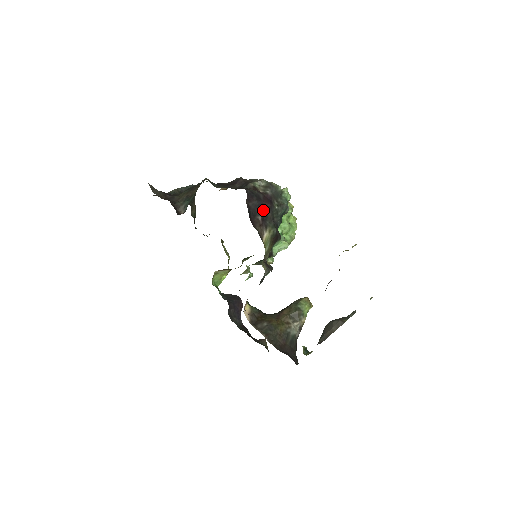
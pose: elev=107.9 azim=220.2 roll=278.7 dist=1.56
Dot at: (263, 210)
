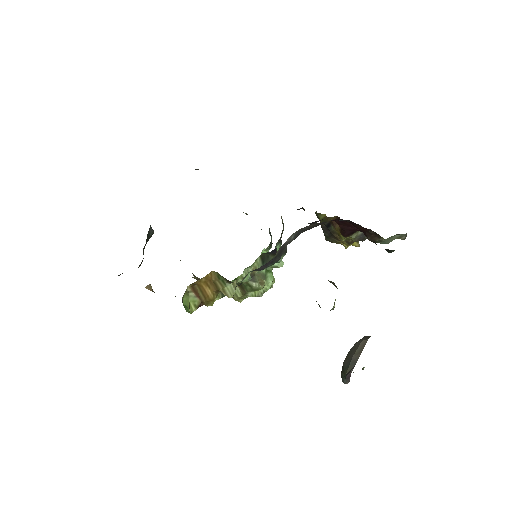
Dot at: occluded
